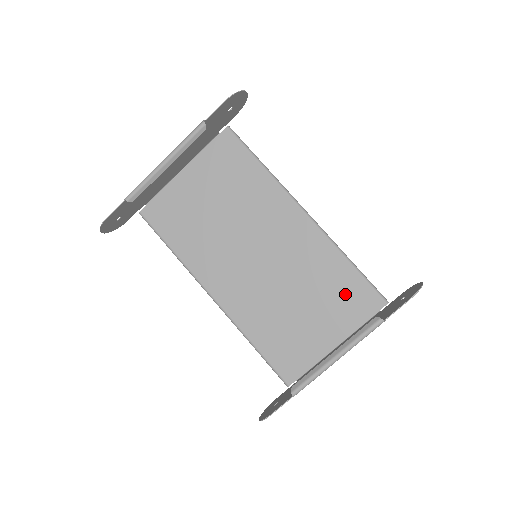
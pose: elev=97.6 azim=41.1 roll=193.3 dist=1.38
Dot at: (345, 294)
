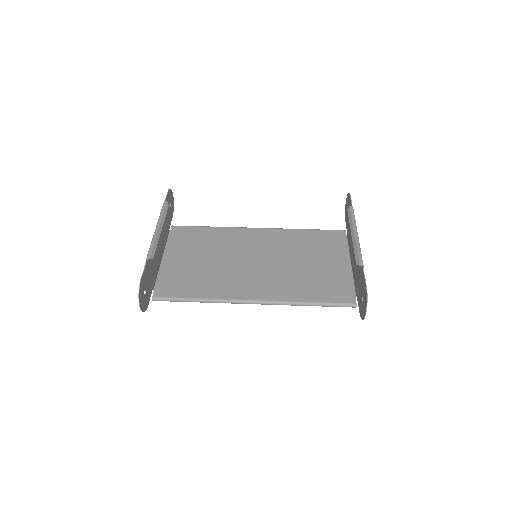
Dot at: (322, 242)
